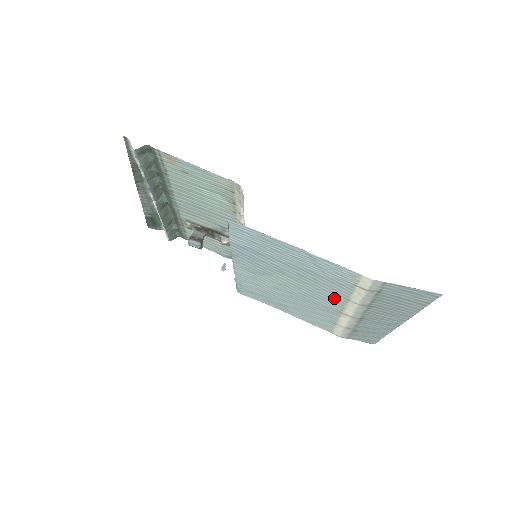
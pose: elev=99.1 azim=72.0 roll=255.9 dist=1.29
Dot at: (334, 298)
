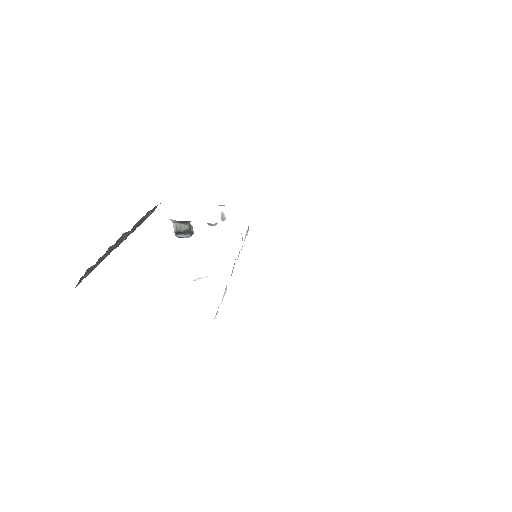
Dot at: occluded
